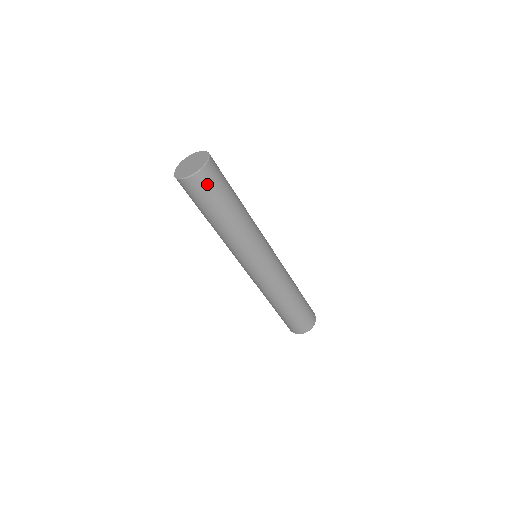
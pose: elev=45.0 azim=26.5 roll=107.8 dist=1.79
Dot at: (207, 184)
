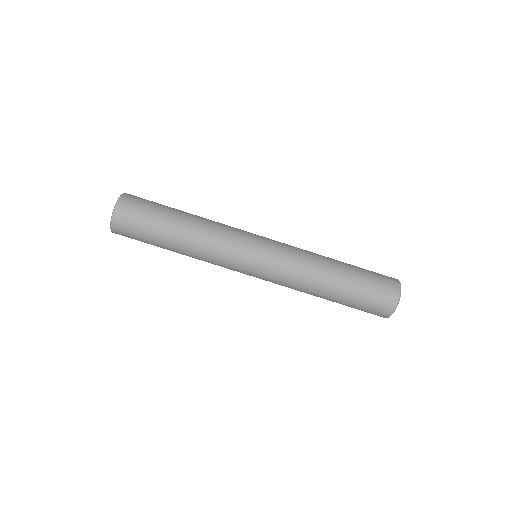
Dot at: (130, 217)
